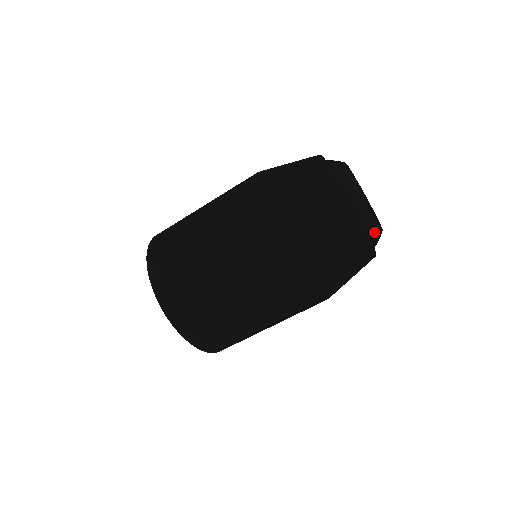
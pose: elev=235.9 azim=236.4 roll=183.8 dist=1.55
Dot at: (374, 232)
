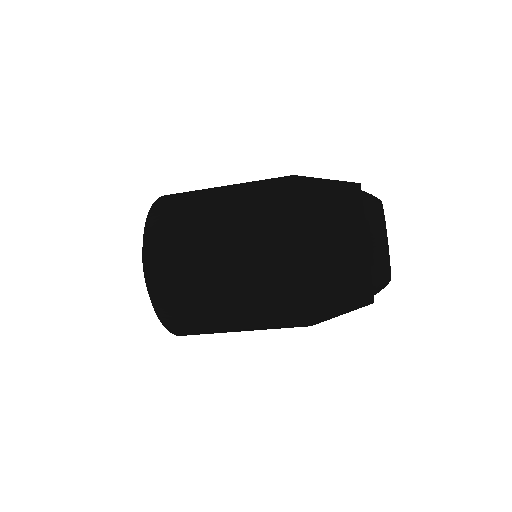
Dot at: occluded
